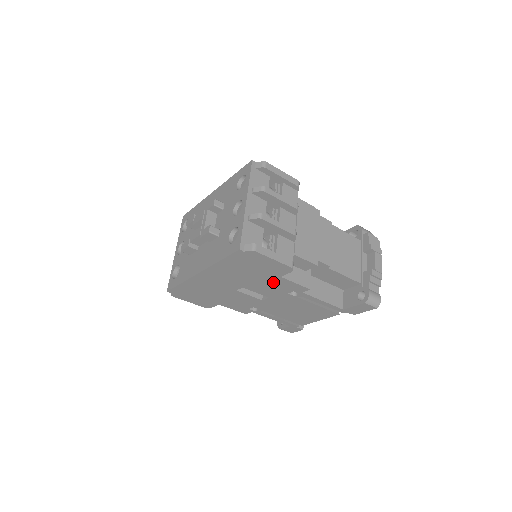
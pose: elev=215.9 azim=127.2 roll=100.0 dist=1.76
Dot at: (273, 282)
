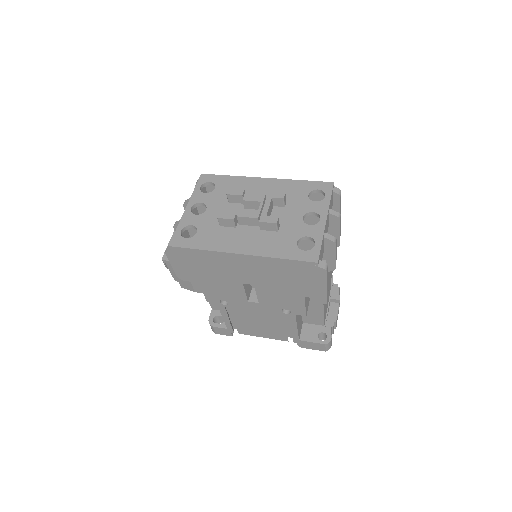
Dot at: (289, 296)
